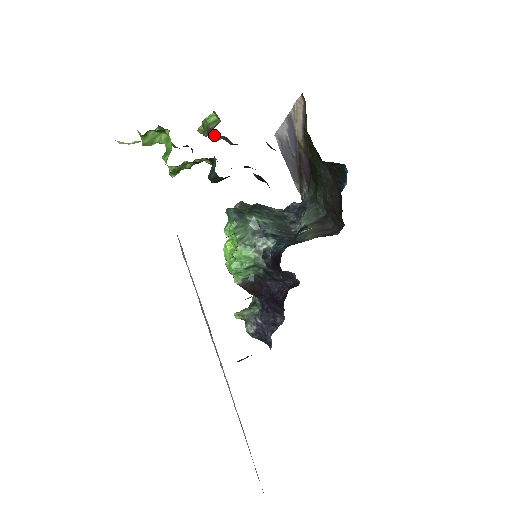
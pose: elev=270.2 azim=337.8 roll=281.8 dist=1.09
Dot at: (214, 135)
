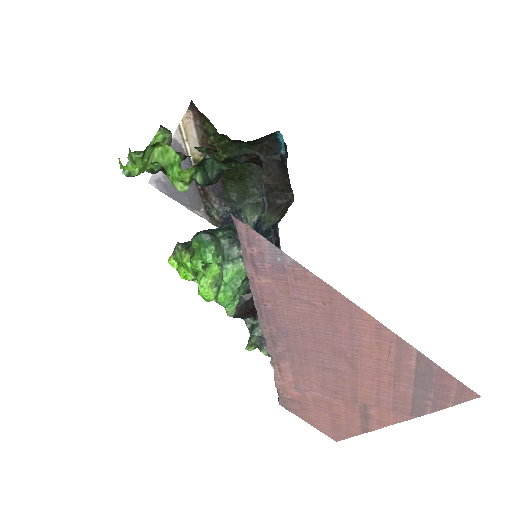
Dot at: occluded
